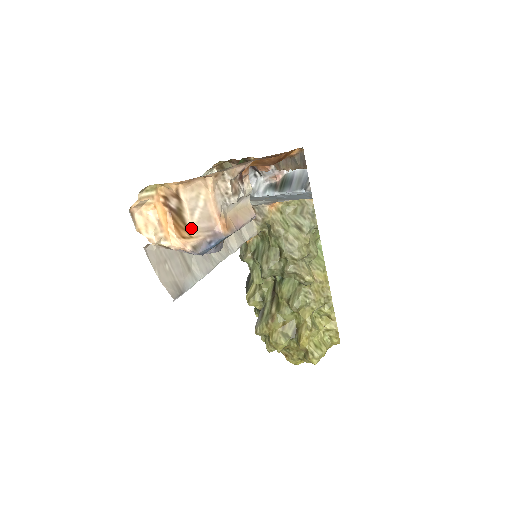
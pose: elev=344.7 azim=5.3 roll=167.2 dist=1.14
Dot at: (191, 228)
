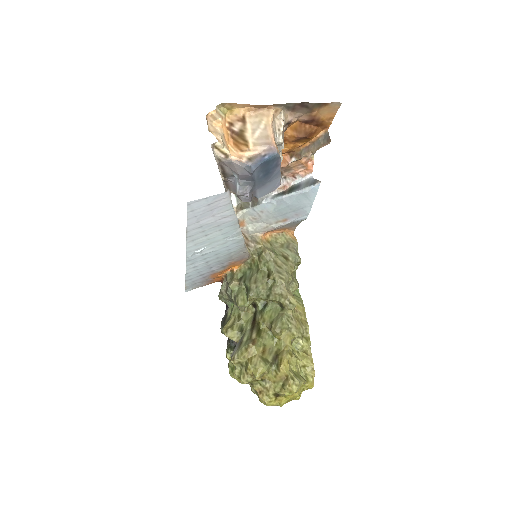
Dot at: (250, 143)
